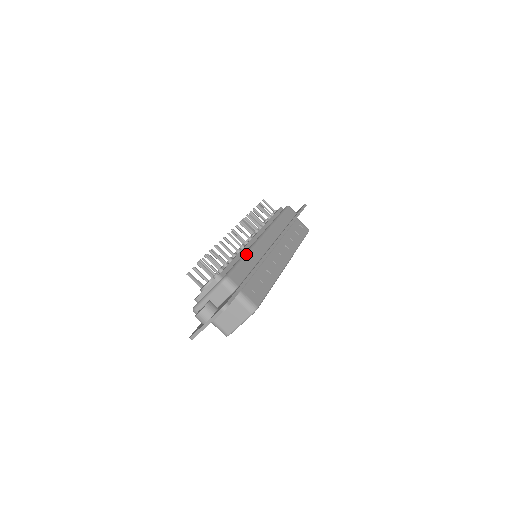
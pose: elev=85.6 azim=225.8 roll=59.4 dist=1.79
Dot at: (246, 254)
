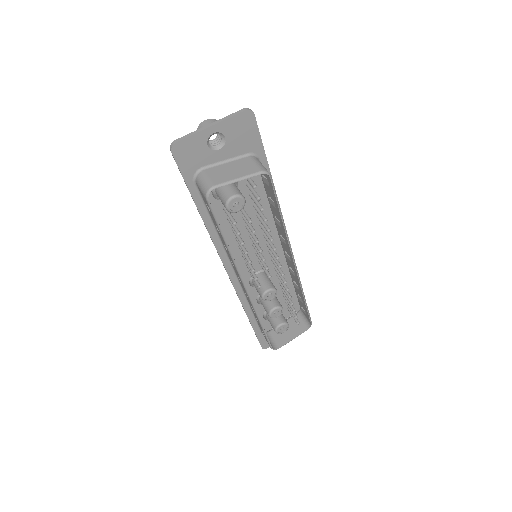
Dot at: occluded
